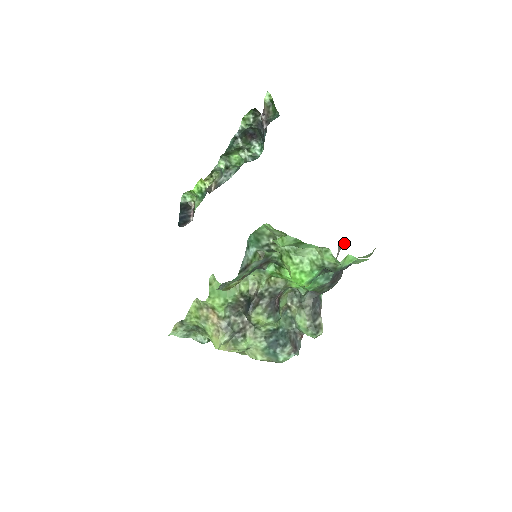
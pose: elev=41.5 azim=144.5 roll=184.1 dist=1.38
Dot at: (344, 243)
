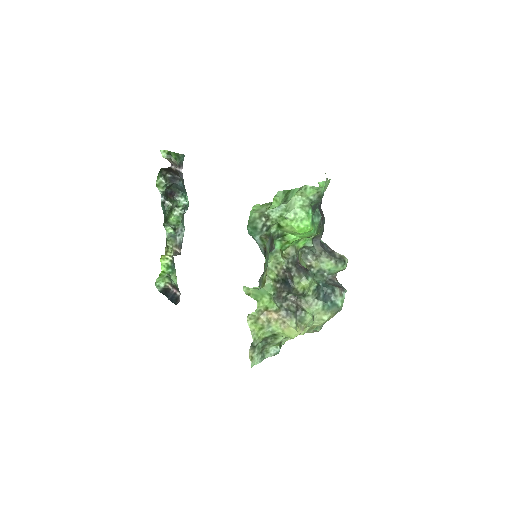
Dot at: occluded
